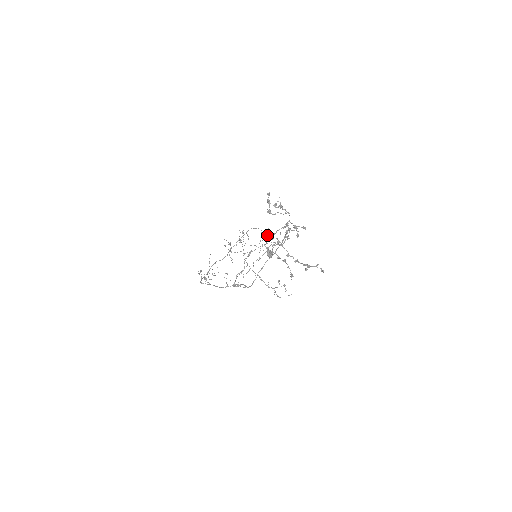
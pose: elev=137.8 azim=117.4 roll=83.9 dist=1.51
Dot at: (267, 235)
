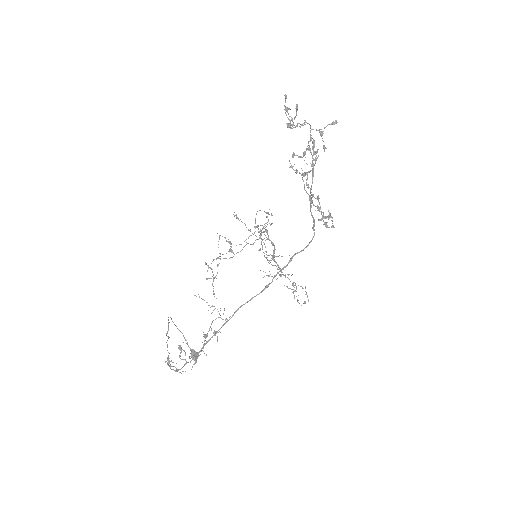
Dot at: (299, 156)
